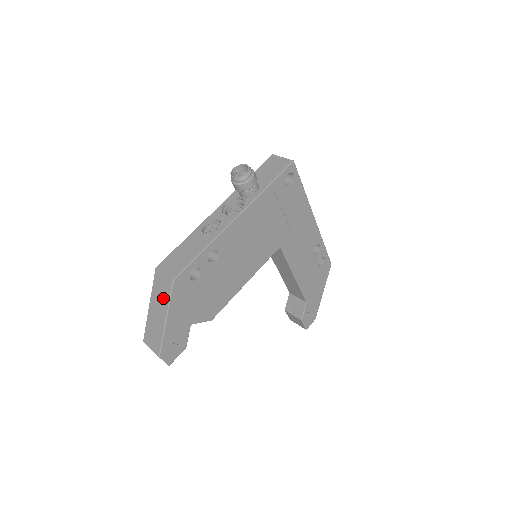
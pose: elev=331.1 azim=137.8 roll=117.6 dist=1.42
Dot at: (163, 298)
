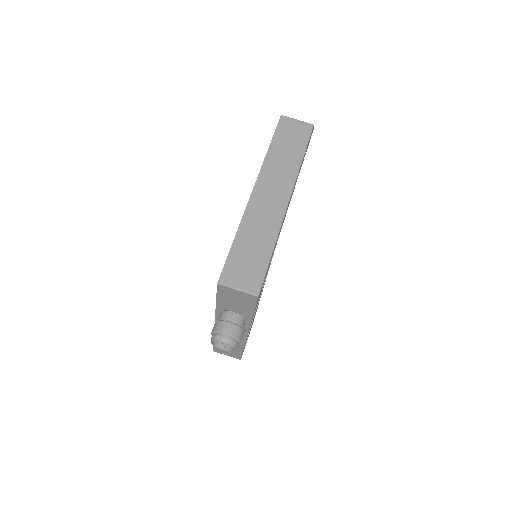
Dot at: occluded
